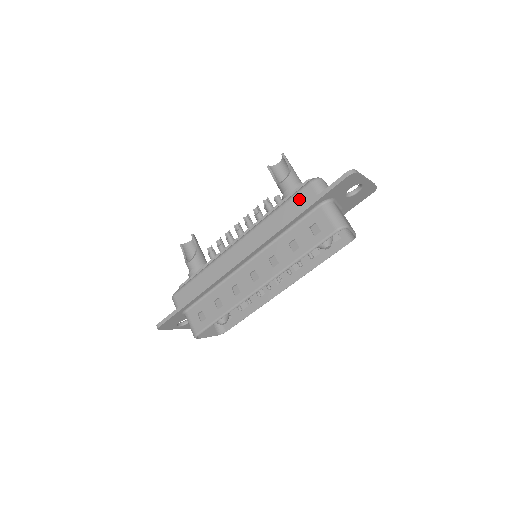
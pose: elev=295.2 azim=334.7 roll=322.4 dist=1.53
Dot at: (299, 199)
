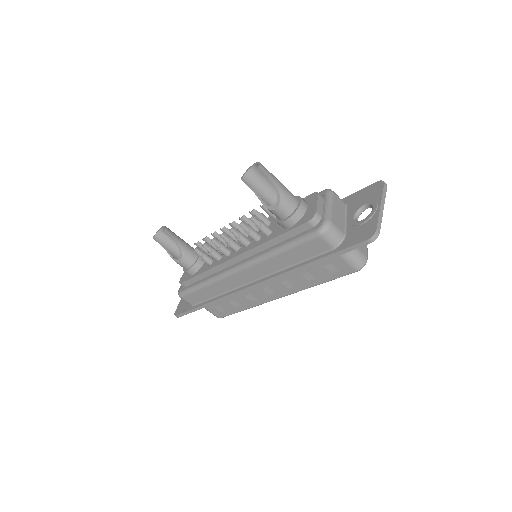
Dot at: (308, 248)
